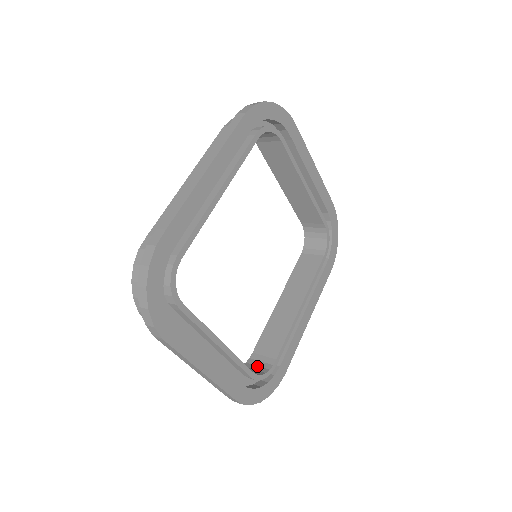
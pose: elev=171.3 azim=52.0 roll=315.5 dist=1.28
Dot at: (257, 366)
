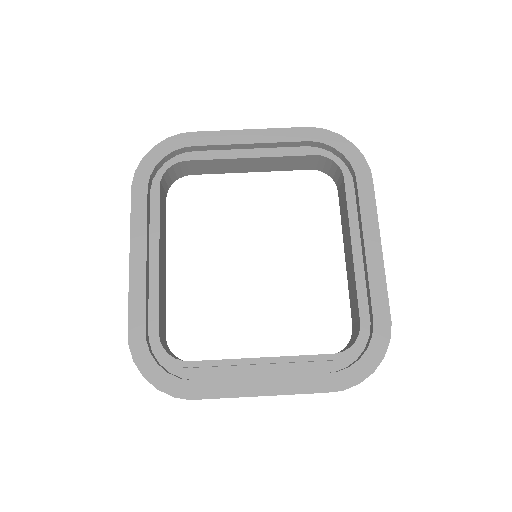
Dot at: (353, 338)
